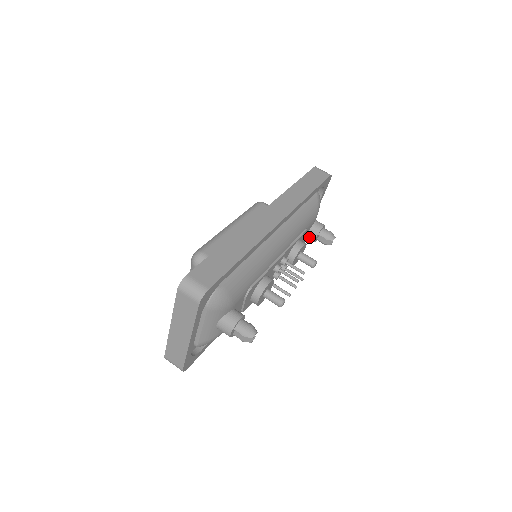
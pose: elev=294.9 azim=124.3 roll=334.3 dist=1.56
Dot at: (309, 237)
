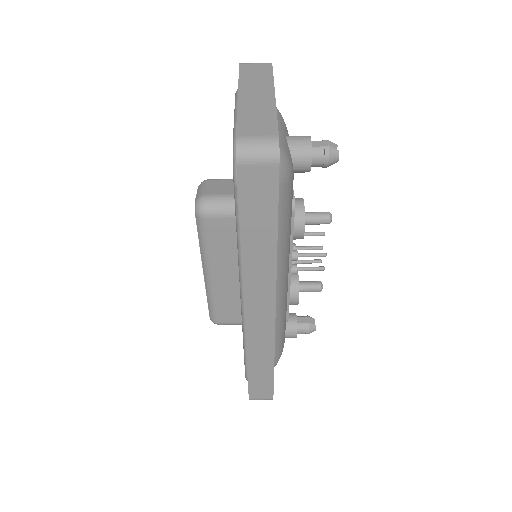
Dot at: occluded
